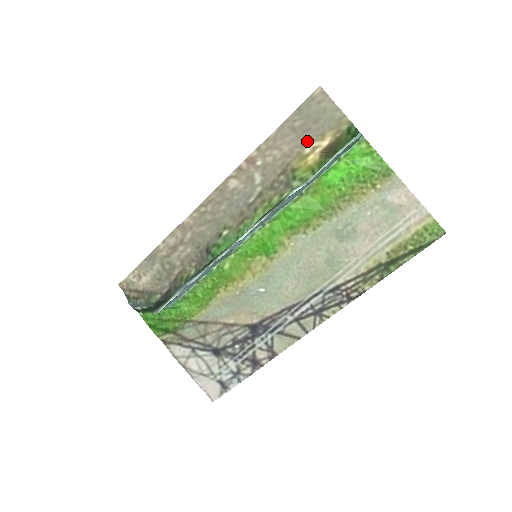
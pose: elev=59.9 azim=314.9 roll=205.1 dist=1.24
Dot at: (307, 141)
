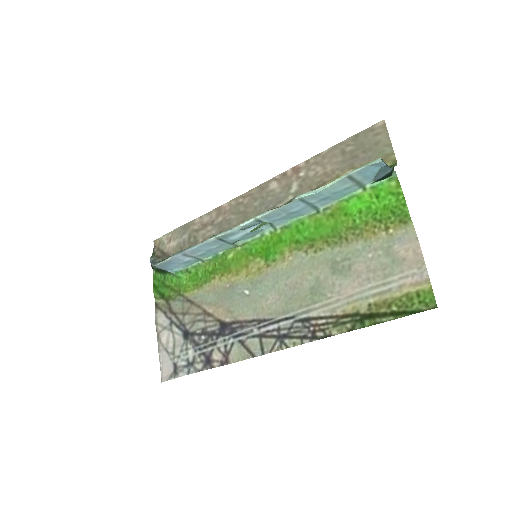
Dot at: (350, 167)
